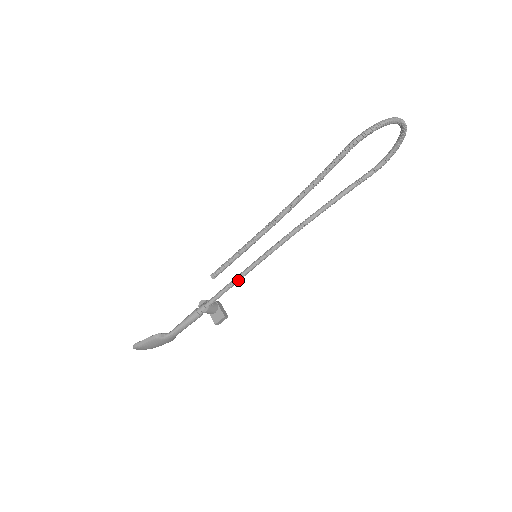
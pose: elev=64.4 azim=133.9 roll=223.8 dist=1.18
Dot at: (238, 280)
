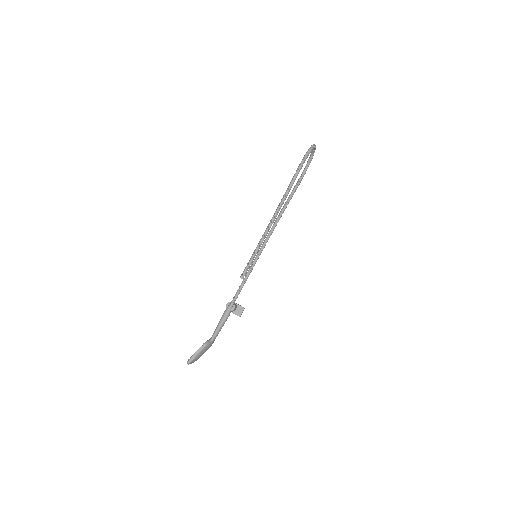
Dot at: (247, 278)
